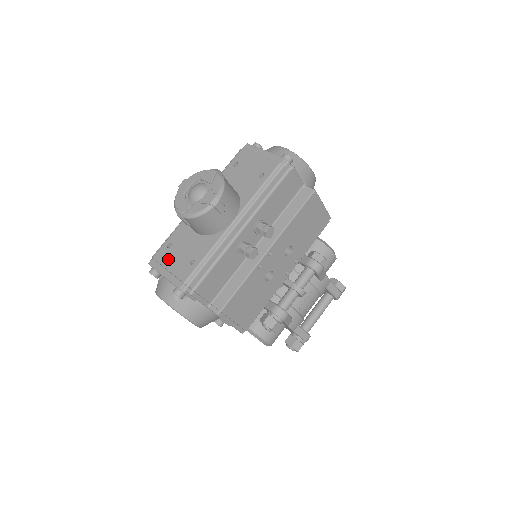
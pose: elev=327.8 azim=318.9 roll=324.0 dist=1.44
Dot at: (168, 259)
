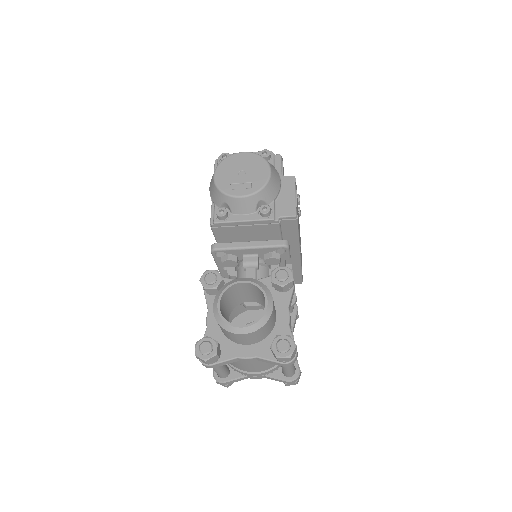
Dot at: occluded
